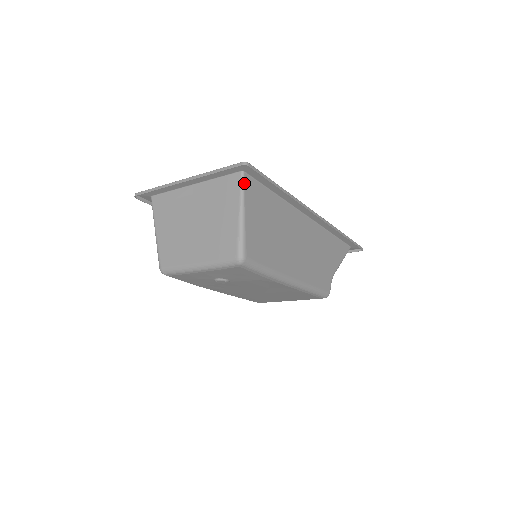
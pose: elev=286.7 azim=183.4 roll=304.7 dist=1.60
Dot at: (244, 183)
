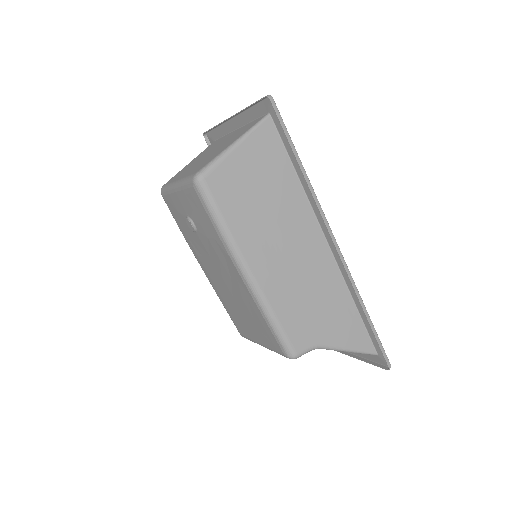
Dot at: (262, 123)
